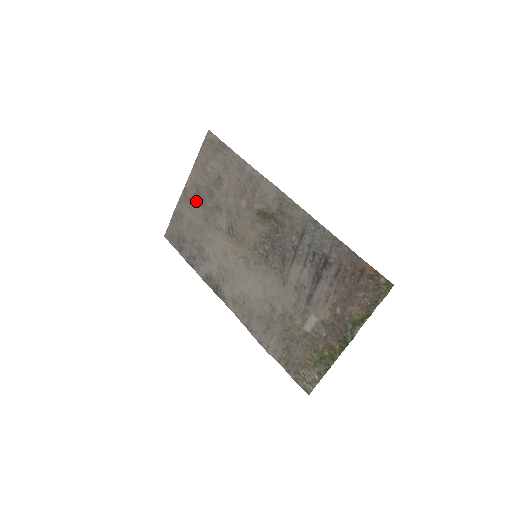
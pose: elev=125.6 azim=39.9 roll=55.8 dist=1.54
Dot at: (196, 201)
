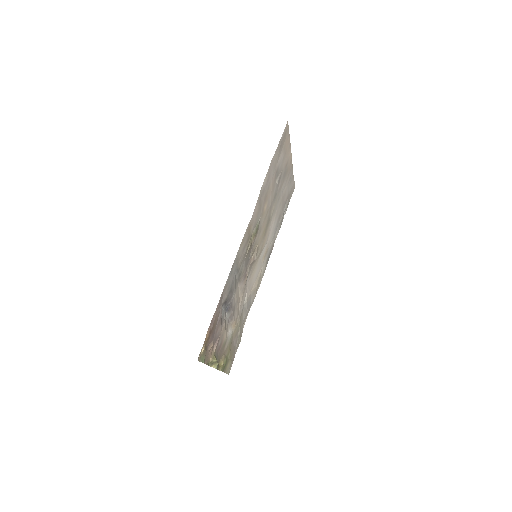
Dot at: (285, 177)
